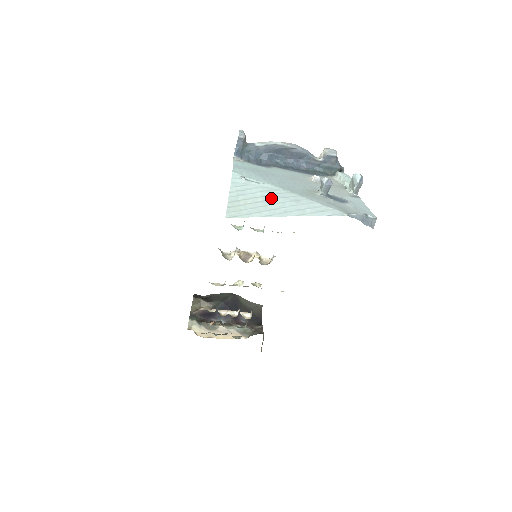
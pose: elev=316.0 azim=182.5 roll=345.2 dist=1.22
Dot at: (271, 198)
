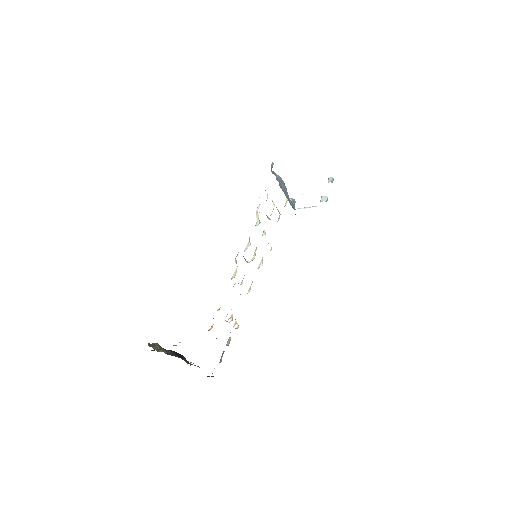
Dot at: occluded
